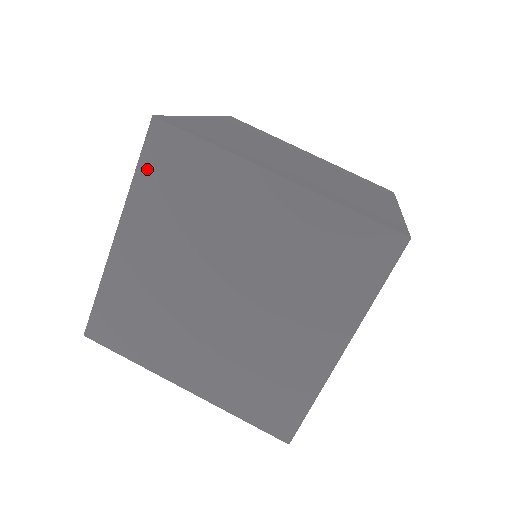
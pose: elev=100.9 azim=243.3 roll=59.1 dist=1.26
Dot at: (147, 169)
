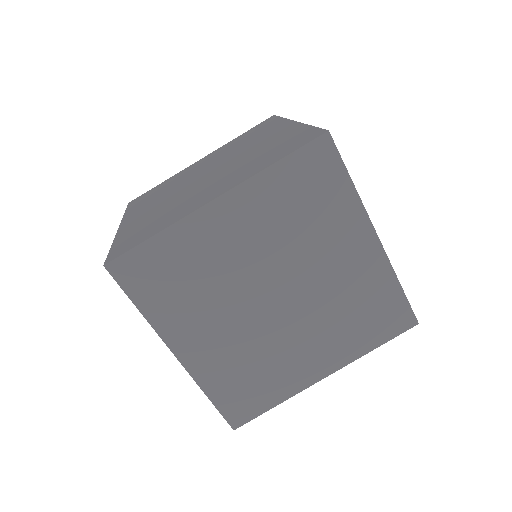
Dot at: (141, 297)
